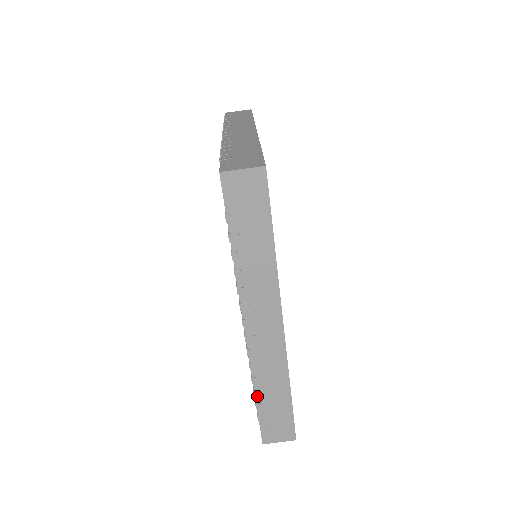
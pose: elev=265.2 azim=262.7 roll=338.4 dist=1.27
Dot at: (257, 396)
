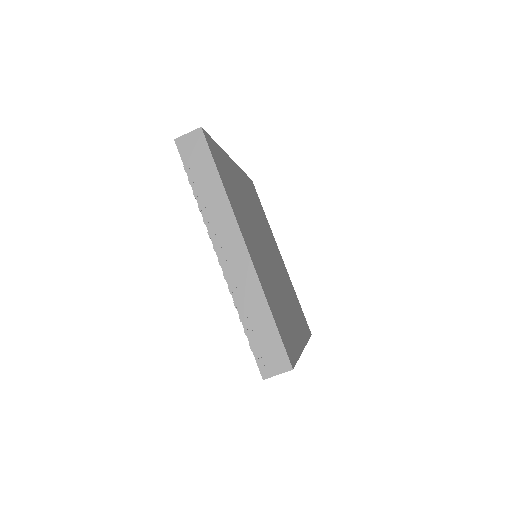
Dot at: occluded
